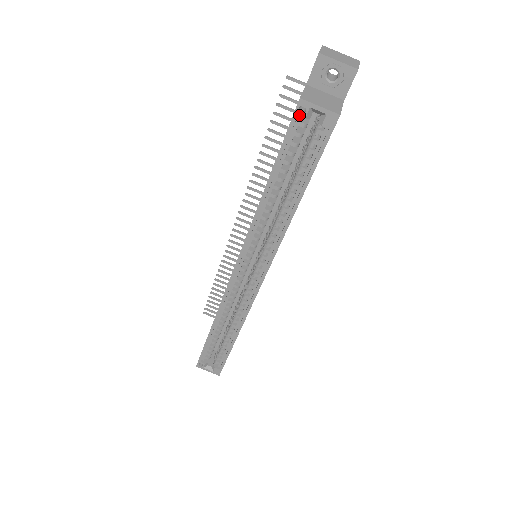
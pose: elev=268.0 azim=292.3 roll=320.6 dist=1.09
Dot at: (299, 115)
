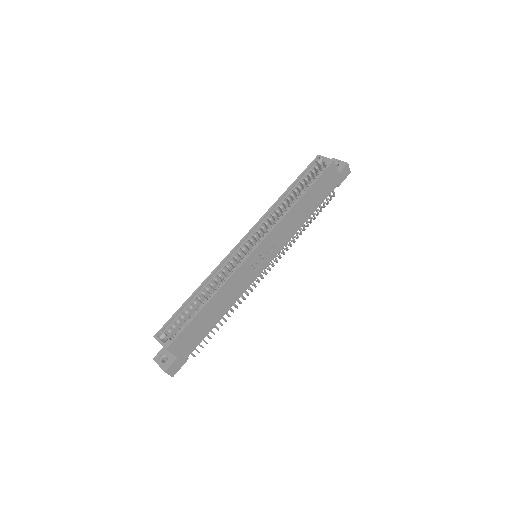
Dot at: (316, 161)
